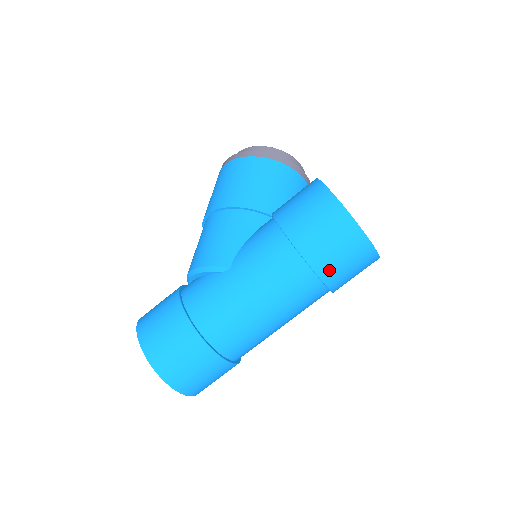
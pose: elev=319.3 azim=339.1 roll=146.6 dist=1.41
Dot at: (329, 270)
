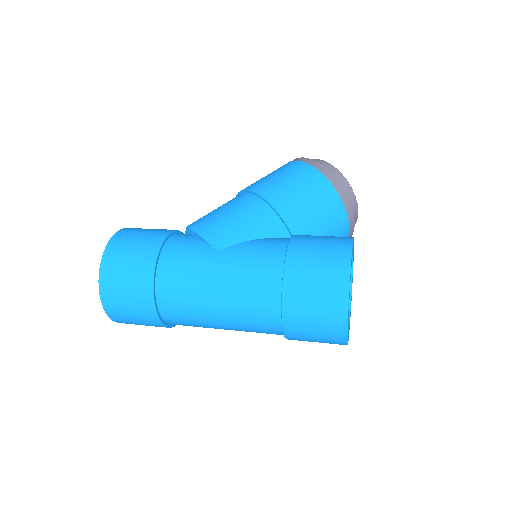
Dot at: (295, 321)
